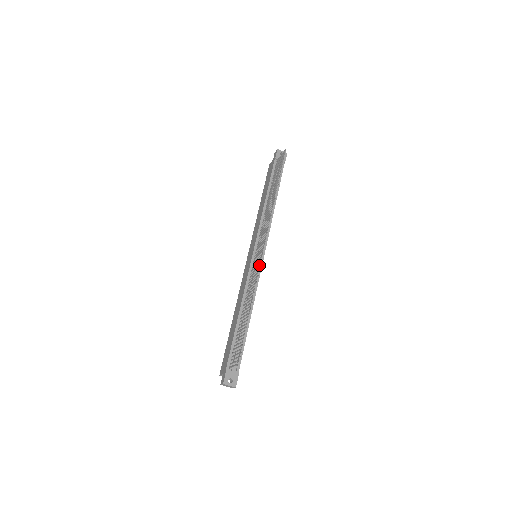
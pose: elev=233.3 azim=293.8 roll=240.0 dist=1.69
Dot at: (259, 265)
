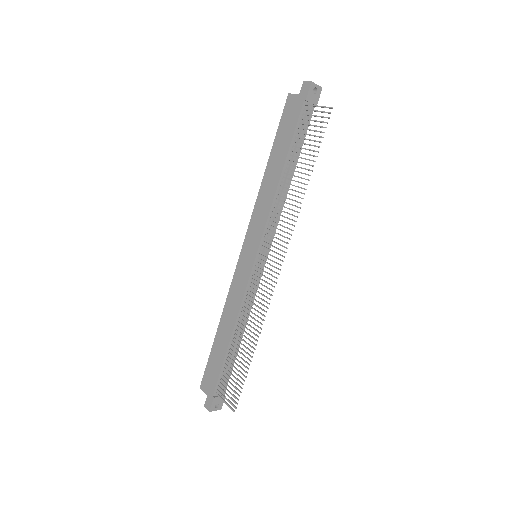
Dot at: (260, 272)
